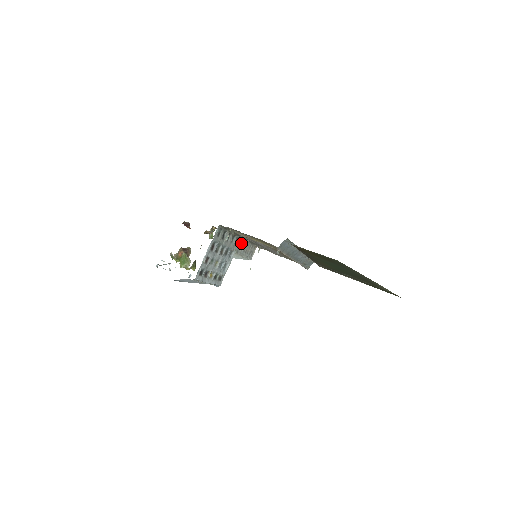
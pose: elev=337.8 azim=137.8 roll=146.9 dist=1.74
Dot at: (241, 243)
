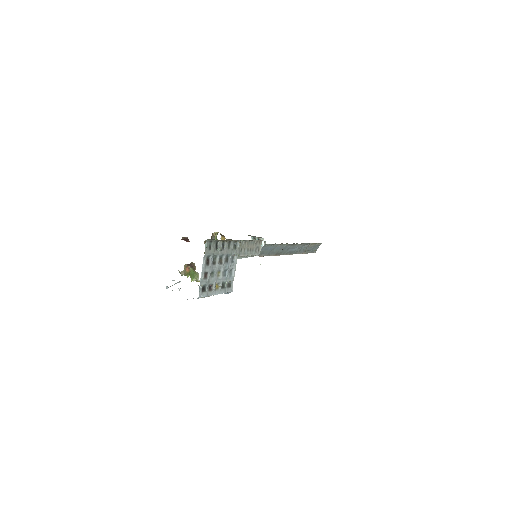
Dot at: (241, 244)
